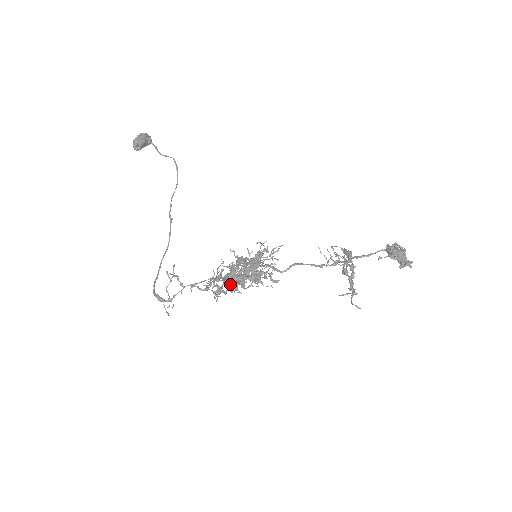
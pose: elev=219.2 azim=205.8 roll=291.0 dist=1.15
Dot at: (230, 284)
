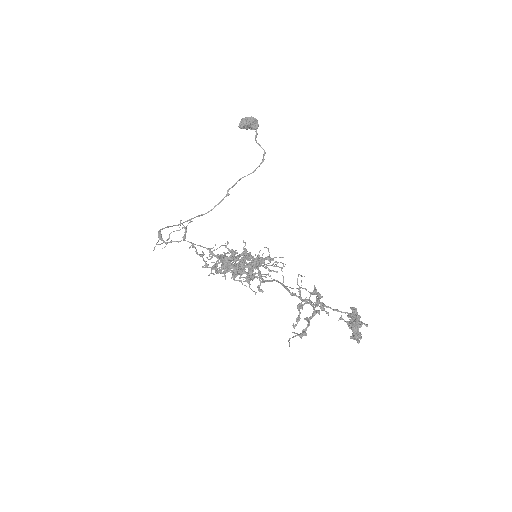
Dot at: (223, 266)
